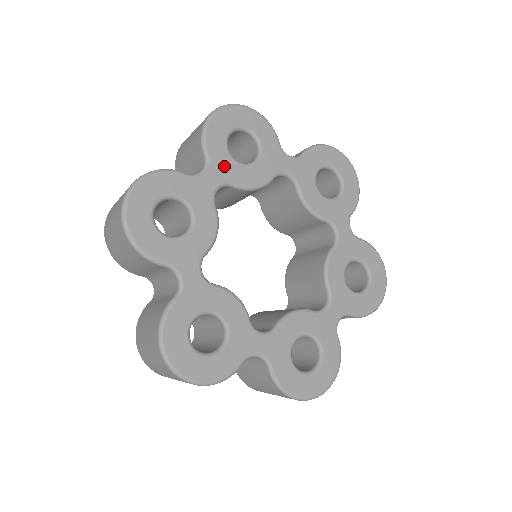
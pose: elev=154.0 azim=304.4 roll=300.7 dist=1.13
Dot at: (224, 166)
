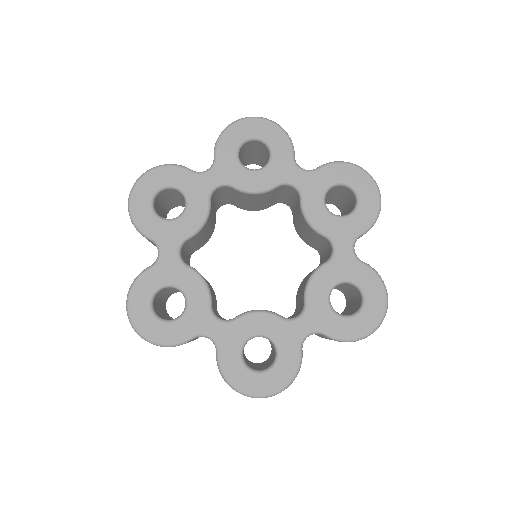
Dot at: (228, 169)
